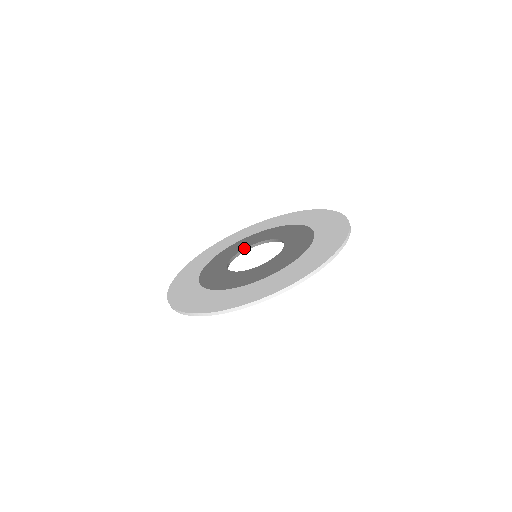
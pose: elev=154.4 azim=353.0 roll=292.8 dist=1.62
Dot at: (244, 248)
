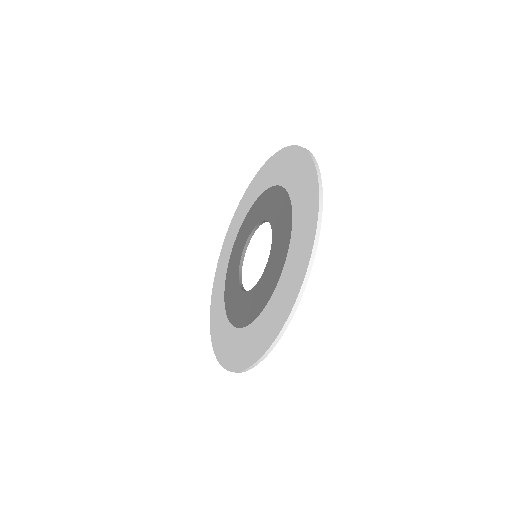
Dot at: (238, 268)
